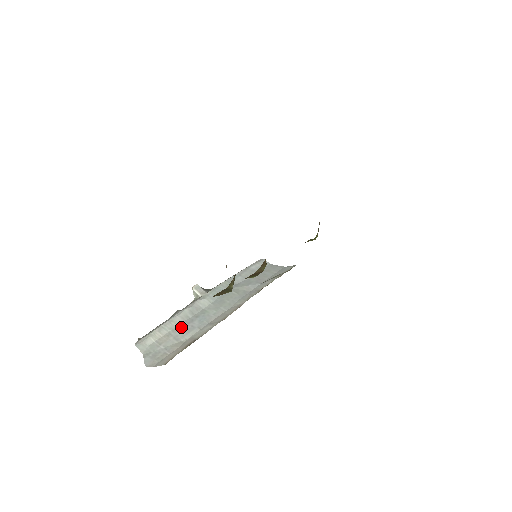
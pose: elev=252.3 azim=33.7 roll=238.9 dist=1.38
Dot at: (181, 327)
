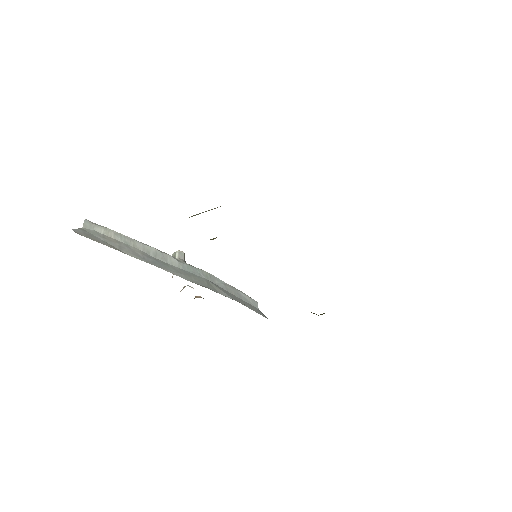
Dot at: (135, 249)
